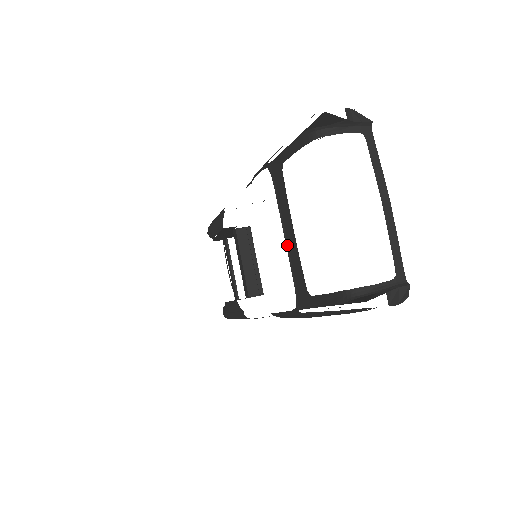
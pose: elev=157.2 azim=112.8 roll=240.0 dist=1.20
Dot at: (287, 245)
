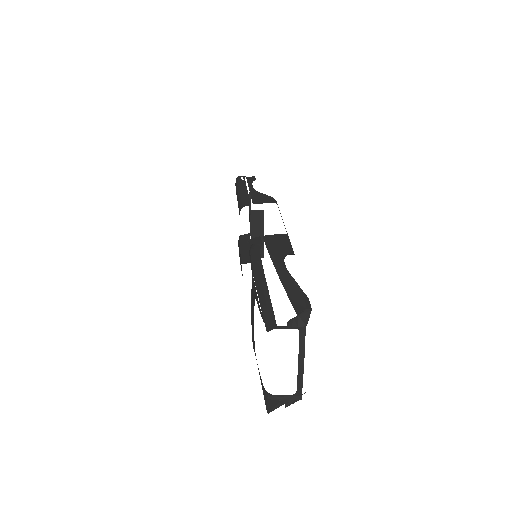
Dot at: (252, 329)
